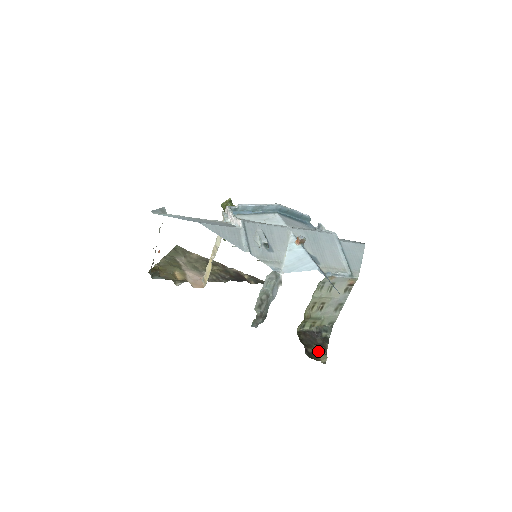
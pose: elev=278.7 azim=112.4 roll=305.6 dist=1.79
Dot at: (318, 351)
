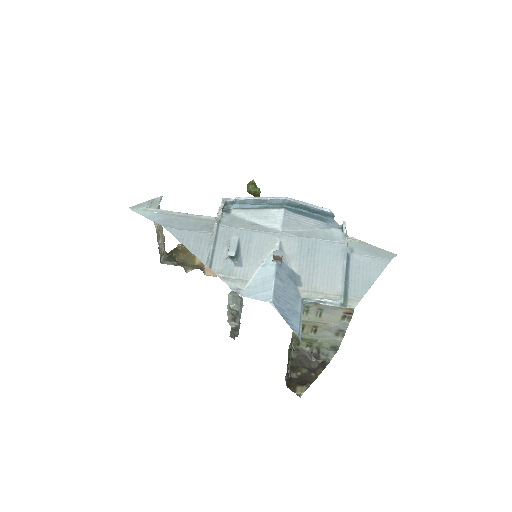
Dot at: (302, 378)
